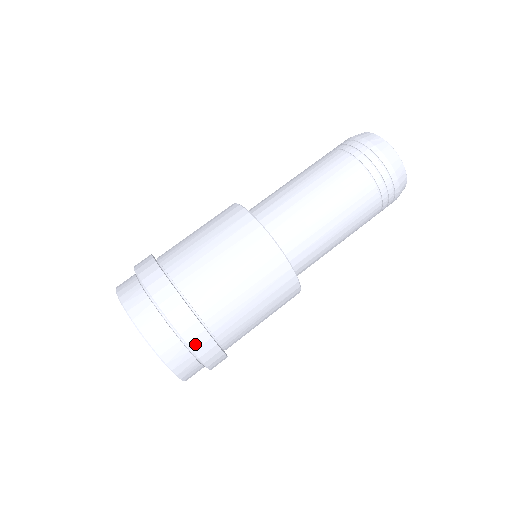
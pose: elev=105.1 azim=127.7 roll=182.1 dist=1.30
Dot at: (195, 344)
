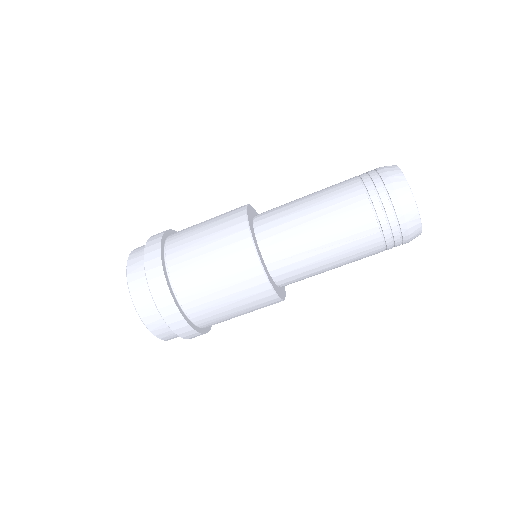
Dot at: (184, 335)
